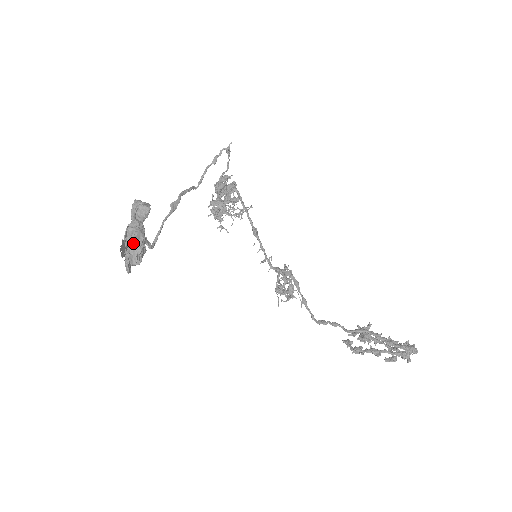
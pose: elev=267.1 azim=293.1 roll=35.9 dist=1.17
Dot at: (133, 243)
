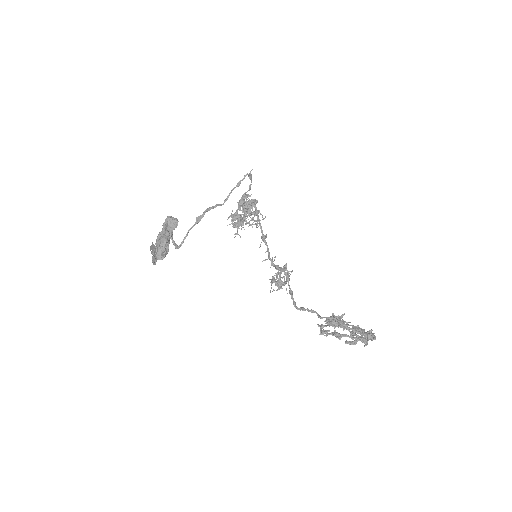
Dot at: (158, 245)
